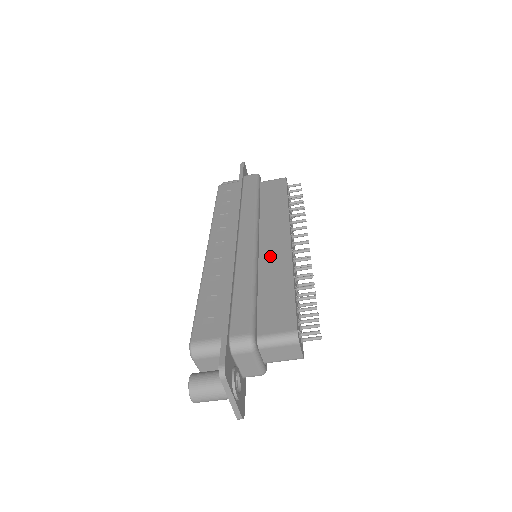
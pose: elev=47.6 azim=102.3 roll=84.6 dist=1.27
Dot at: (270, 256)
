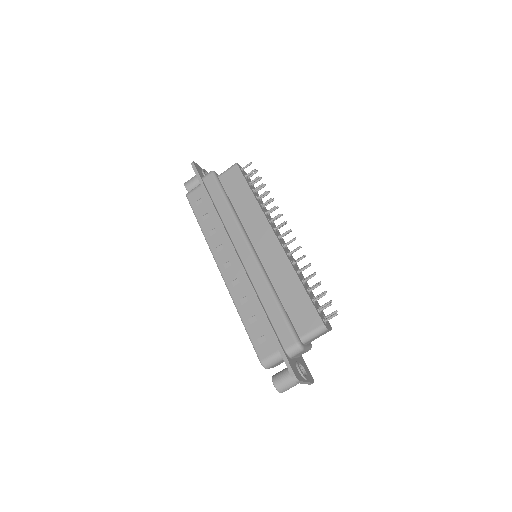
Dot at: (271, 262)
